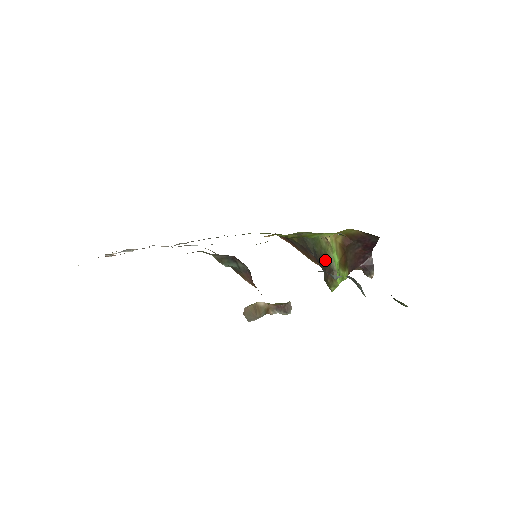
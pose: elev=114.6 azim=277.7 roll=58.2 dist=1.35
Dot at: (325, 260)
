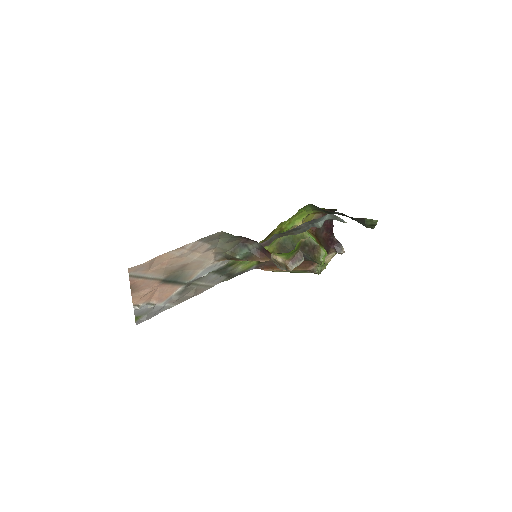
Dot at: (306, 244)
